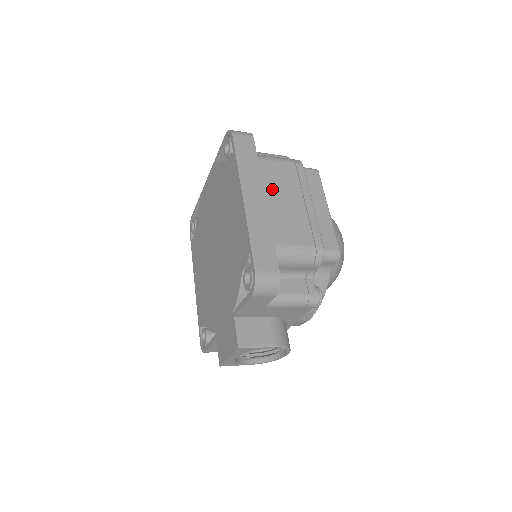
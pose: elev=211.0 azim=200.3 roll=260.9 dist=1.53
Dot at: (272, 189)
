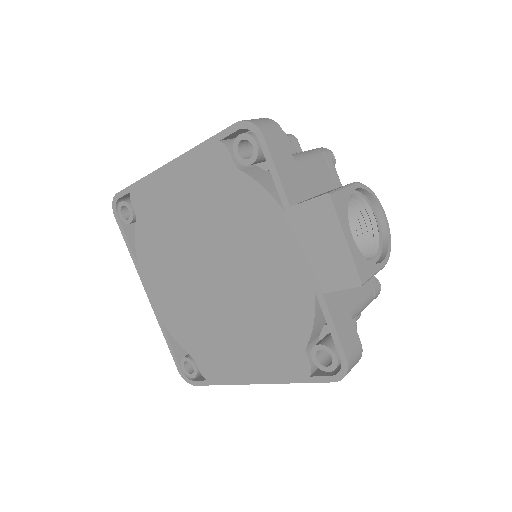
Dot at: occluded
